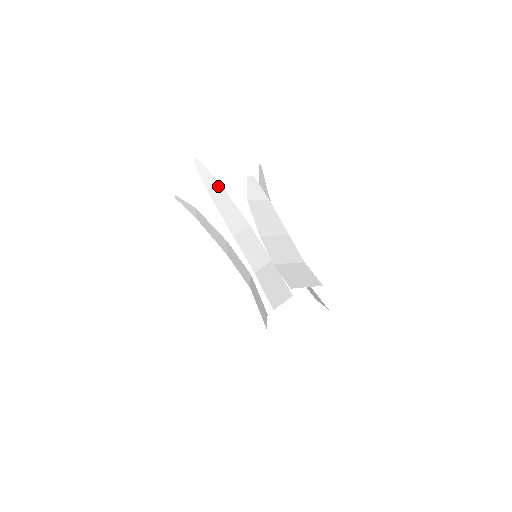
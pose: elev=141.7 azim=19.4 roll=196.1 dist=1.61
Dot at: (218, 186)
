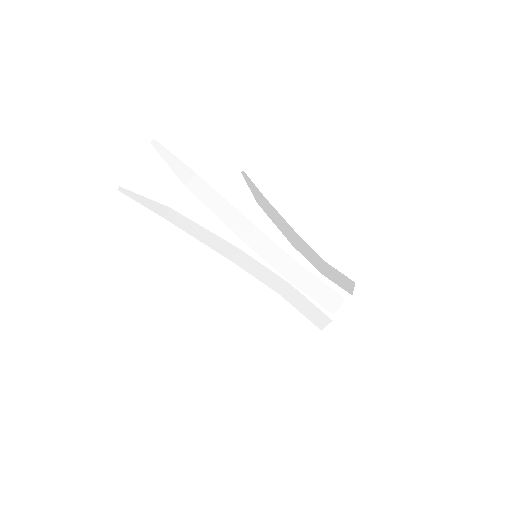
Dot at: (199, 180)
